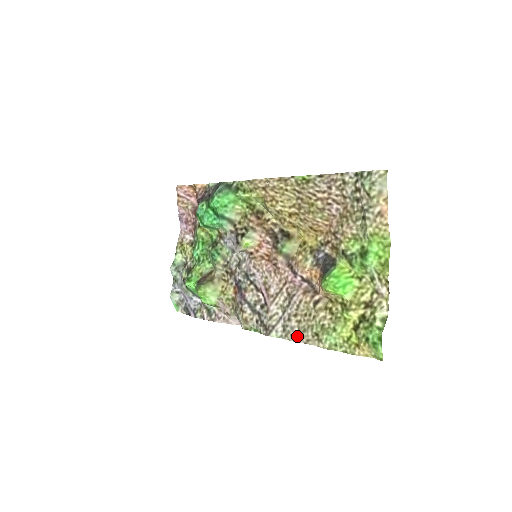
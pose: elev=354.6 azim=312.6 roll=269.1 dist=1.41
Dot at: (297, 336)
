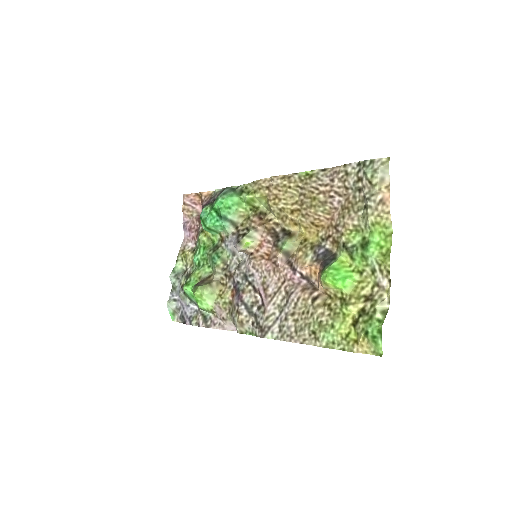
Dot at: (293, 336)
